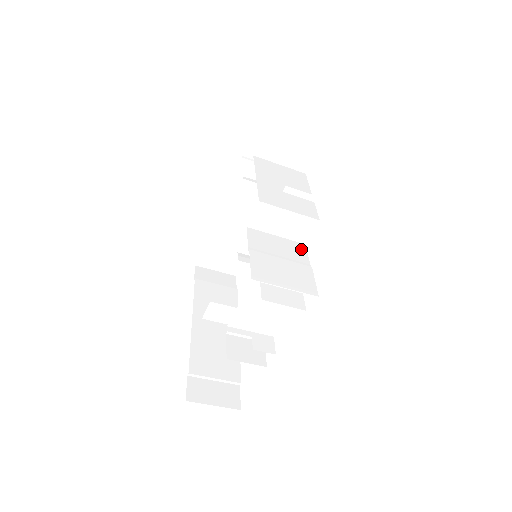
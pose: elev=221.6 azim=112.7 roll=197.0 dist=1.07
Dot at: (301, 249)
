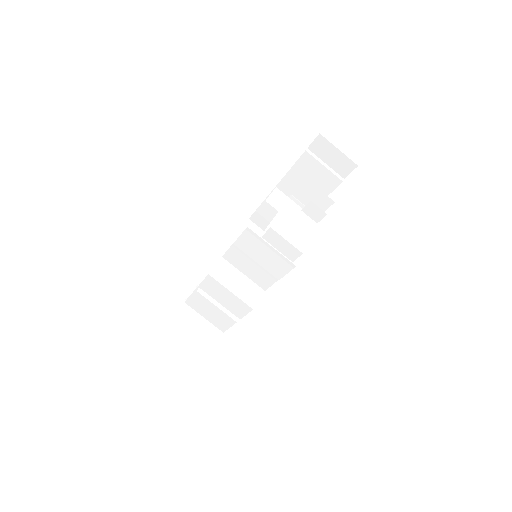
Dot at: occluded
